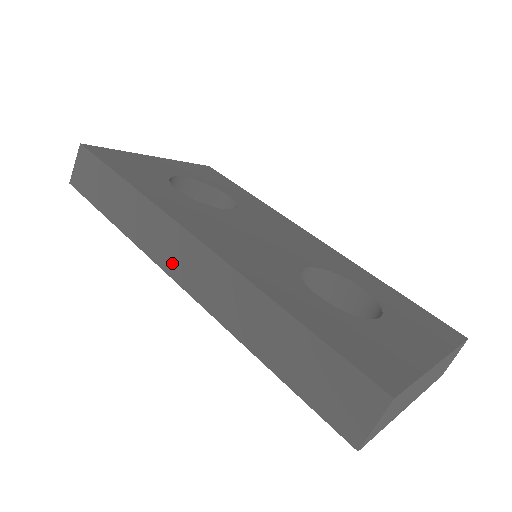
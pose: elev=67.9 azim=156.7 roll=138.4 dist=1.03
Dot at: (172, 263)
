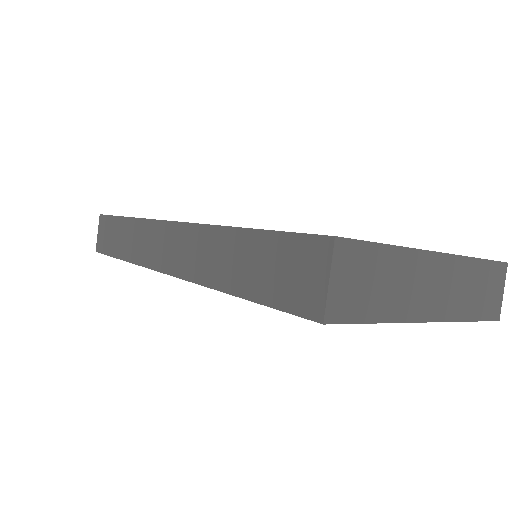
Dot at: (158, 258)
